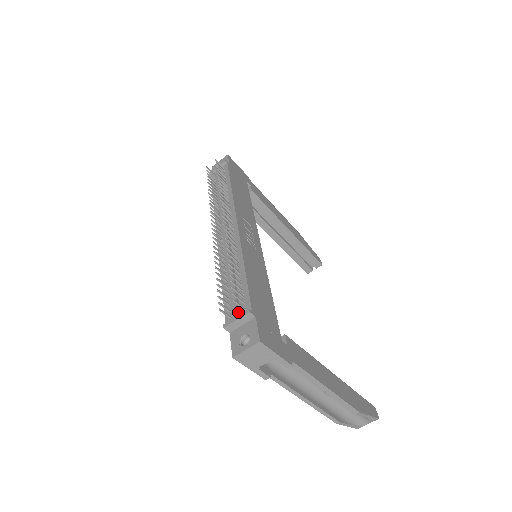
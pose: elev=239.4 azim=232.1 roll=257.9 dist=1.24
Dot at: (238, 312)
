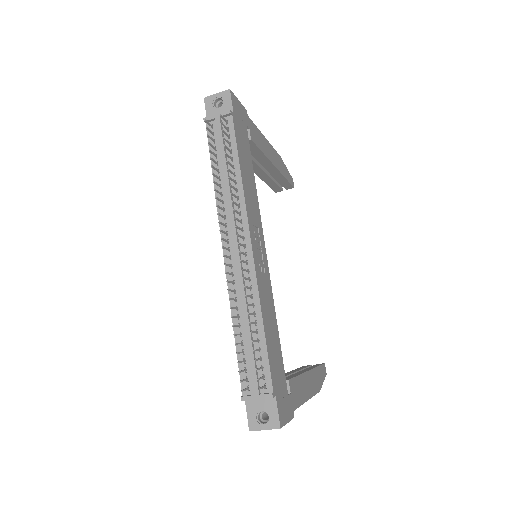
Dot at: (259, 390)
